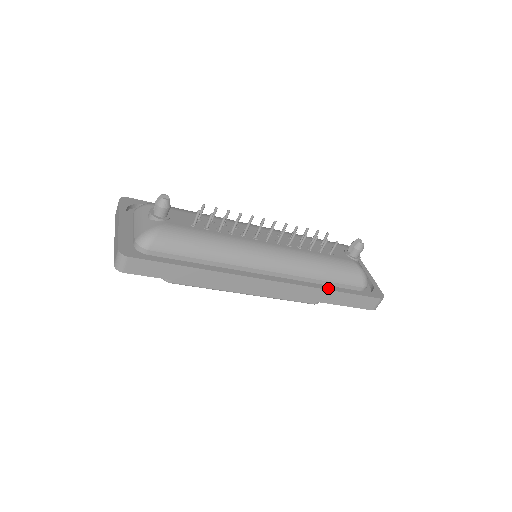
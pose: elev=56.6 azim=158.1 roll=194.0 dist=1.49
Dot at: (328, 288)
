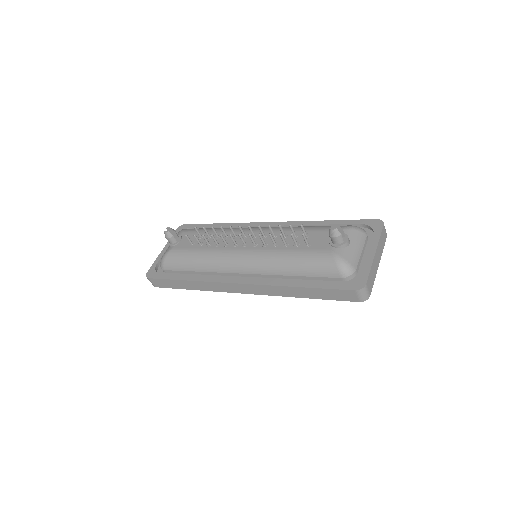
Dot at: (292, 284)
